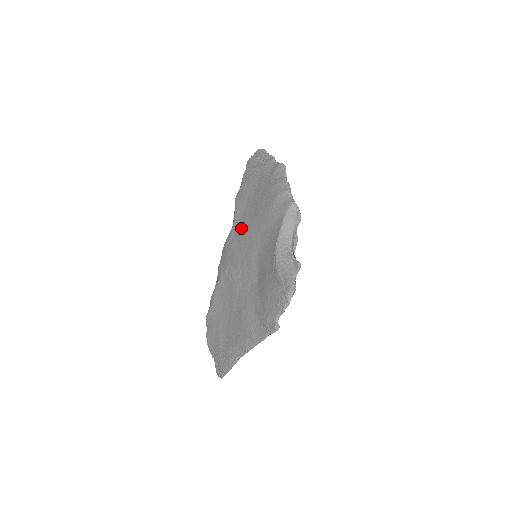
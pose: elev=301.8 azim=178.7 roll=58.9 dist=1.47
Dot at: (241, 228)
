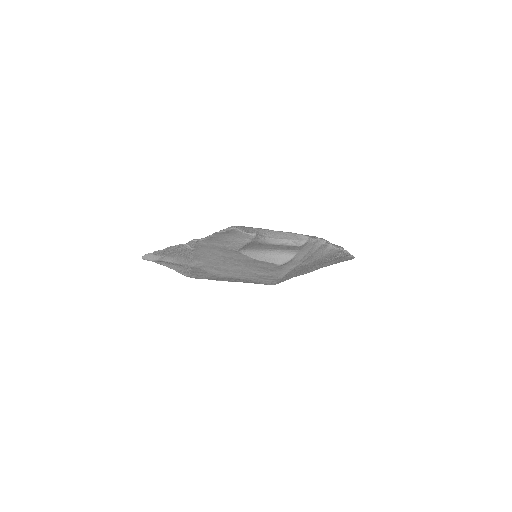
Dot at: occluded
